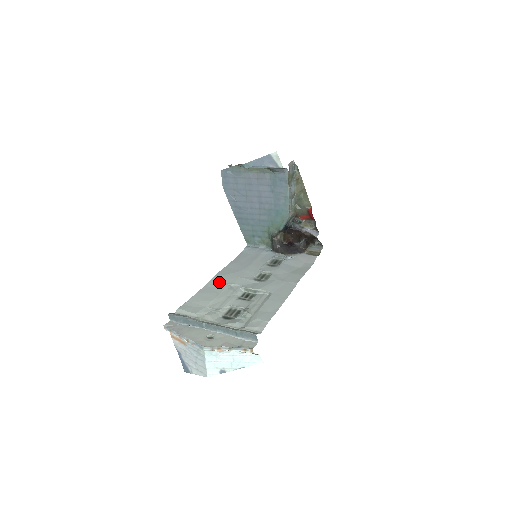
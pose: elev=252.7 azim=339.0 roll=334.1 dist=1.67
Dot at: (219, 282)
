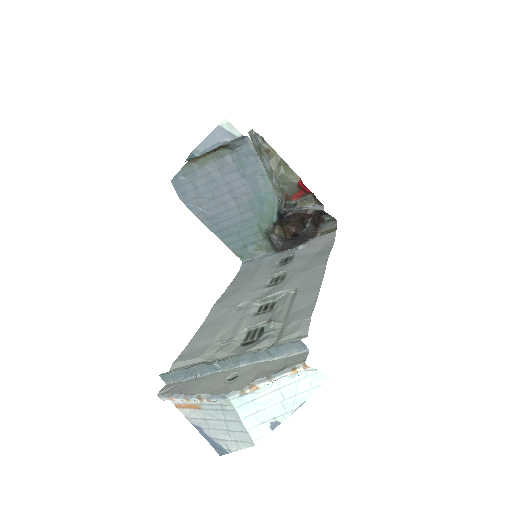
Dot at: (221, 310)
